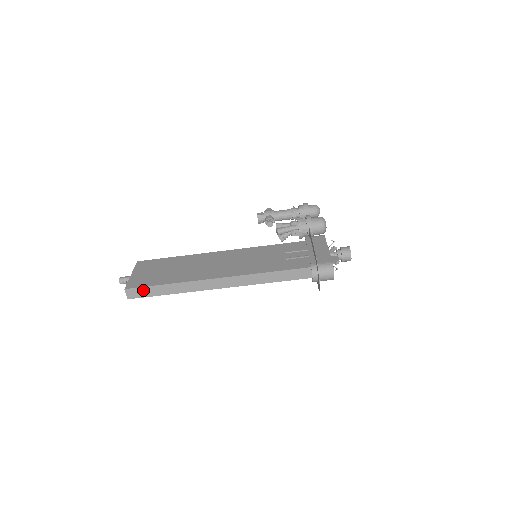
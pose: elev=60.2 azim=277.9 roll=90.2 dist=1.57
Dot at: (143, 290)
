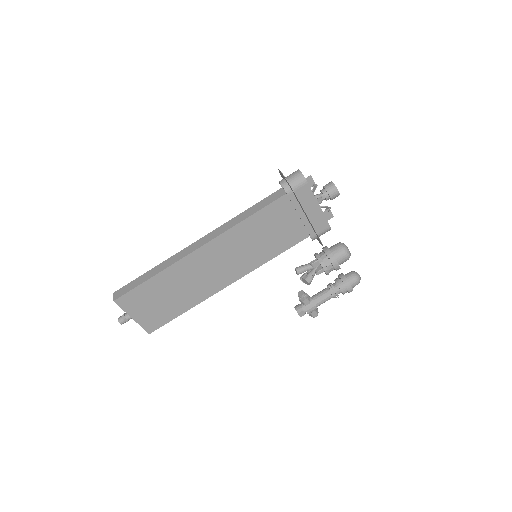
Dot at: (129, 285)
